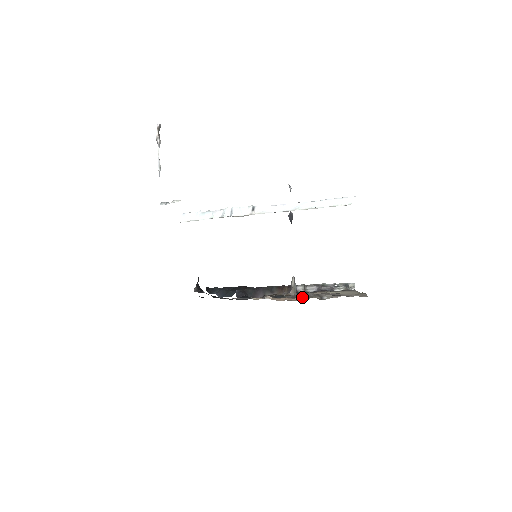
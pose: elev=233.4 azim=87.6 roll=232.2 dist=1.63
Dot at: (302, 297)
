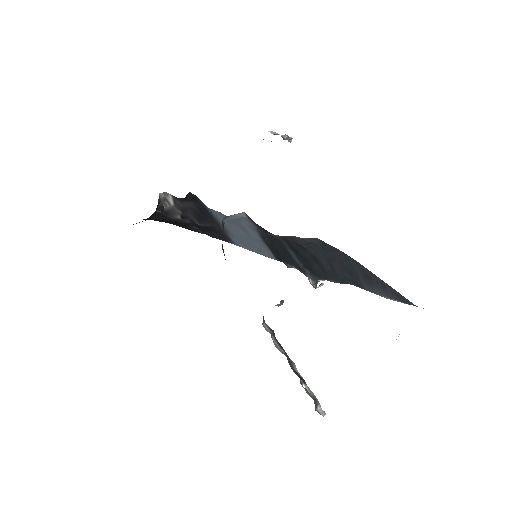
Dot at: occluded
